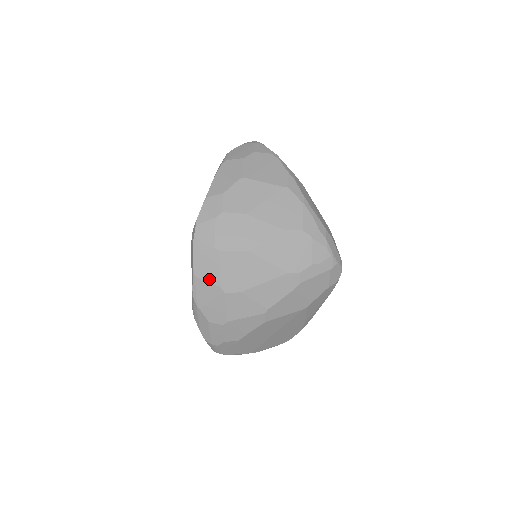
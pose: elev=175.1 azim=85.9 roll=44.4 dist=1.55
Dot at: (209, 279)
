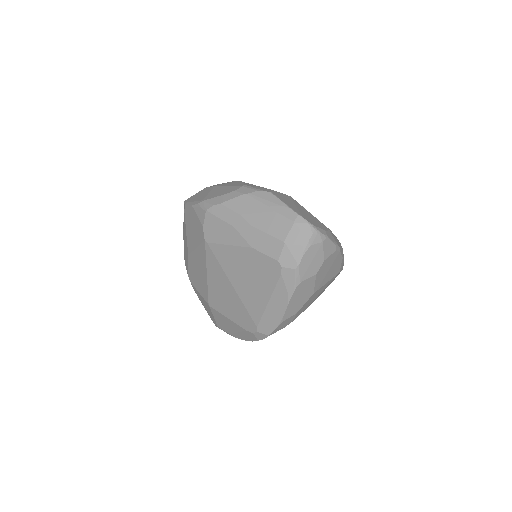
Dot at: occluded
